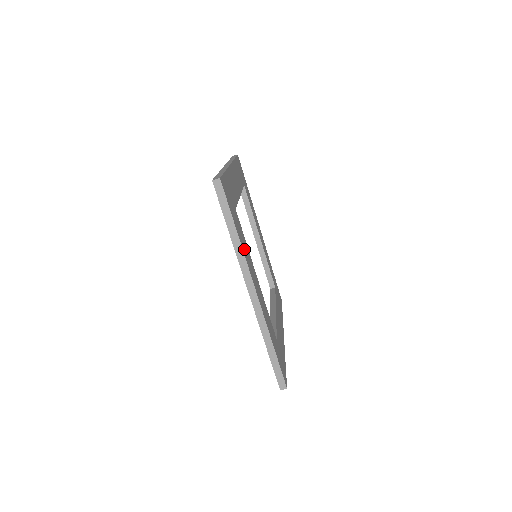
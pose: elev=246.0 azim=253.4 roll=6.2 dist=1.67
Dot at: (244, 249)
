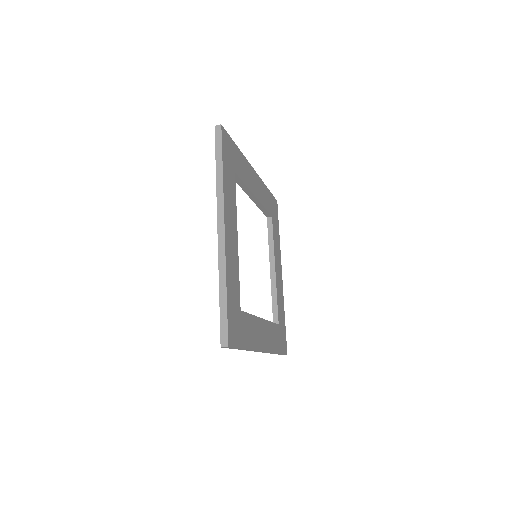
Dot at: (252, 340)
